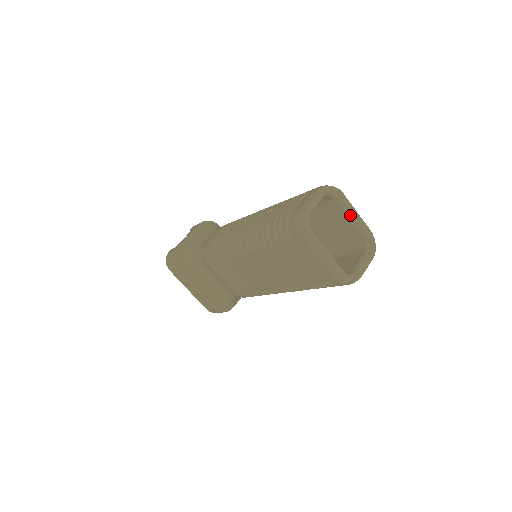
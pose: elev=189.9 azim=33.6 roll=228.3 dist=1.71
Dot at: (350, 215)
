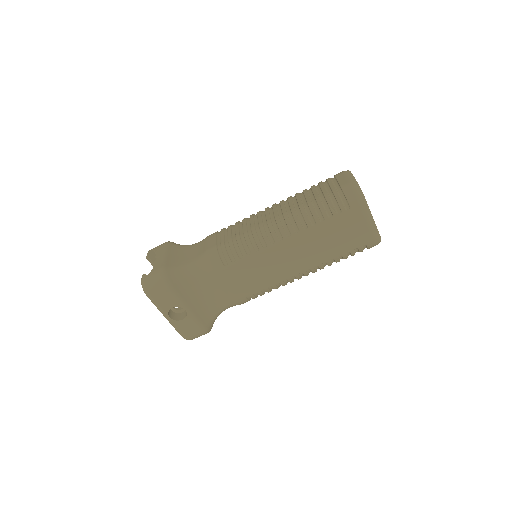
Dot at: occluded
